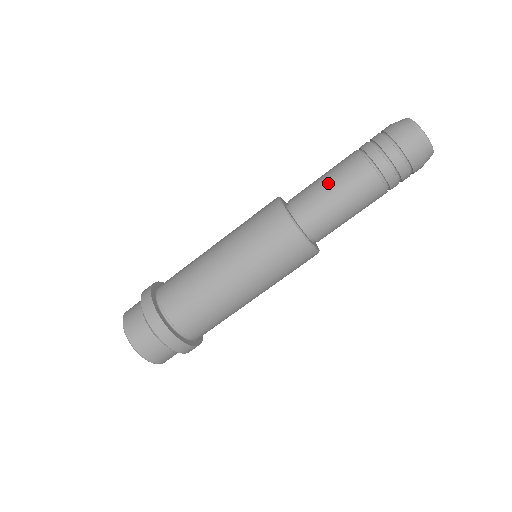
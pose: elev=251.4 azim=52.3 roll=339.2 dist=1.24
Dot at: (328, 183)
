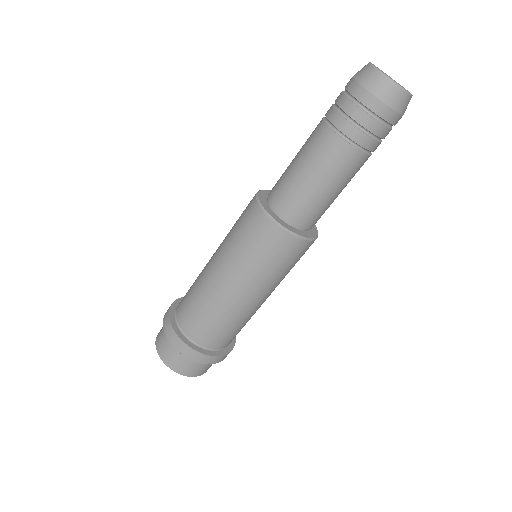
Dot at: (315, 182)
